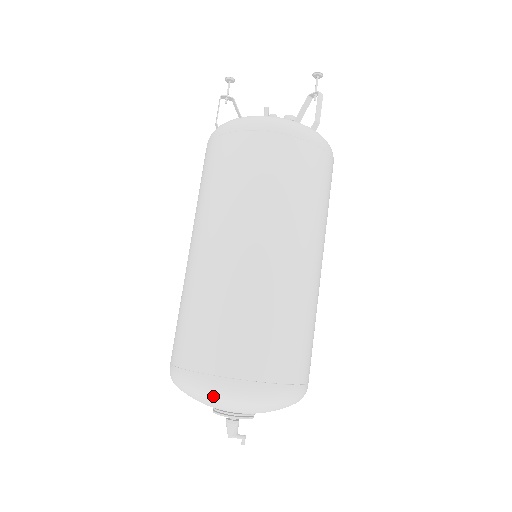
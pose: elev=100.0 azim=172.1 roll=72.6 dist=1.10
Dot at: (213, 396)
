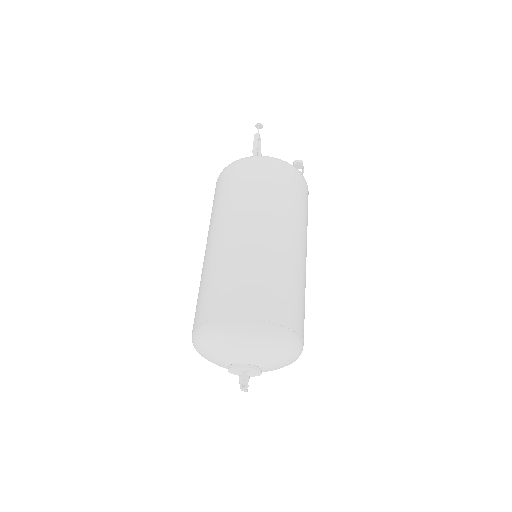
Dot at: (197, 344)
